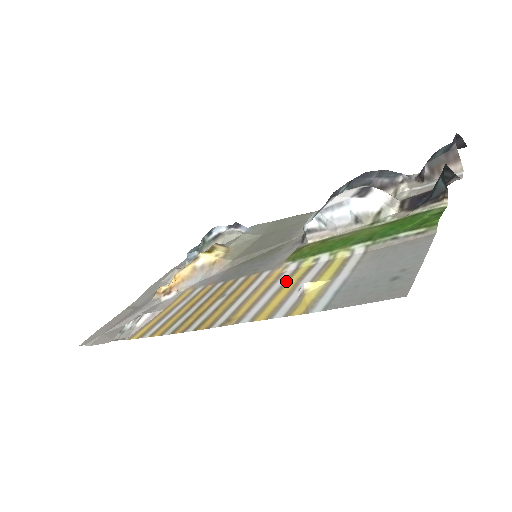
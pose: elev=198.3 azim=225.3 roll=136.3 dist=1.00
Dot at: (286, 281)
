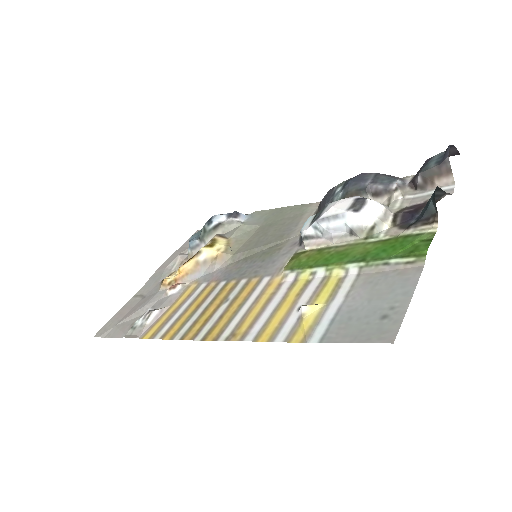
Dot at: (285, 295)
